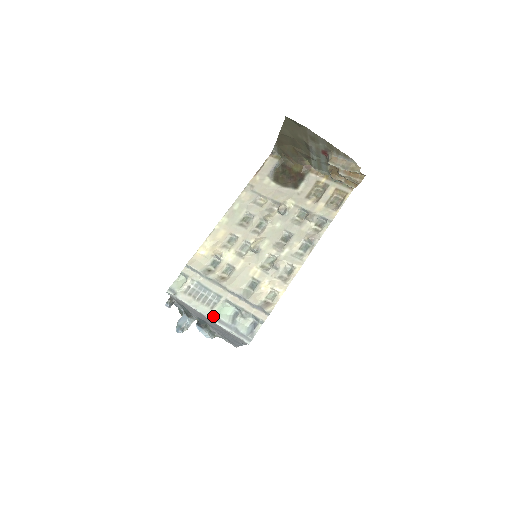
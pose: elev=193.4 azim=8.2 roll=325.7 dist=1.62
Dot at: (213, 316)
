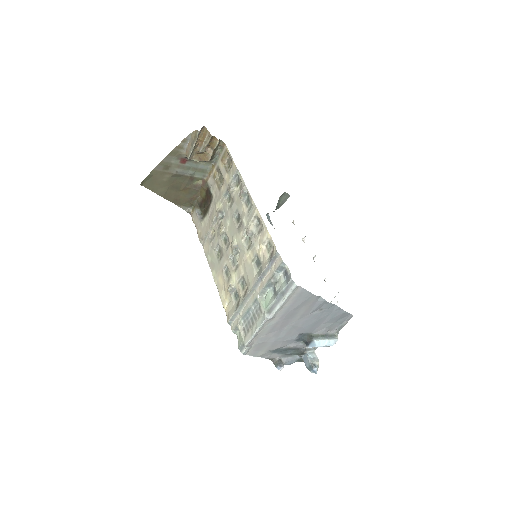
Dot at: (266, 314)
